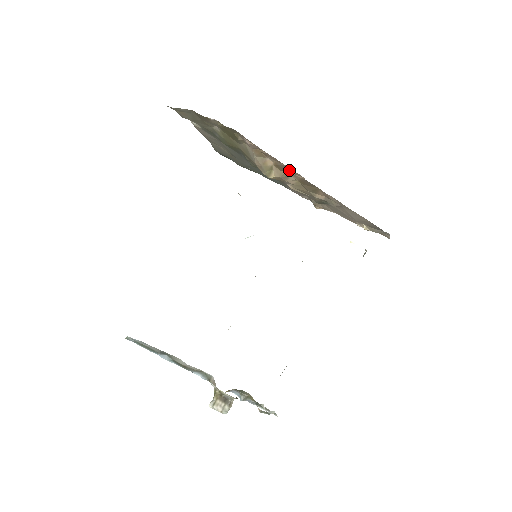
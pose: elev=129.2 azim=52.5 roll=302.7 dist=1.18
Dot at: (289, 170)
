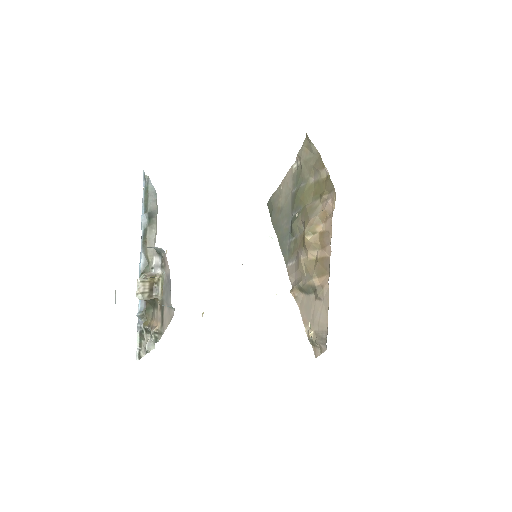
Dot at: (326, 244)
